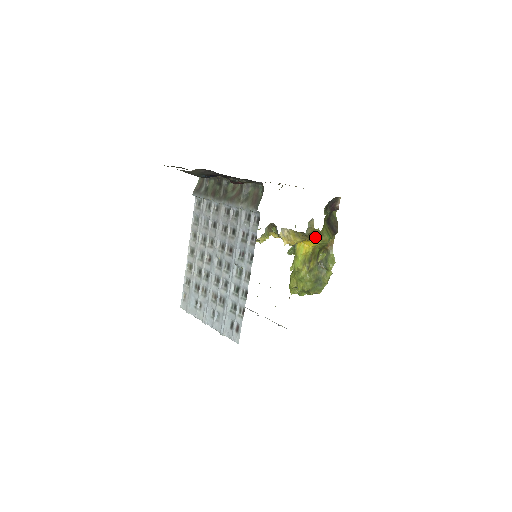
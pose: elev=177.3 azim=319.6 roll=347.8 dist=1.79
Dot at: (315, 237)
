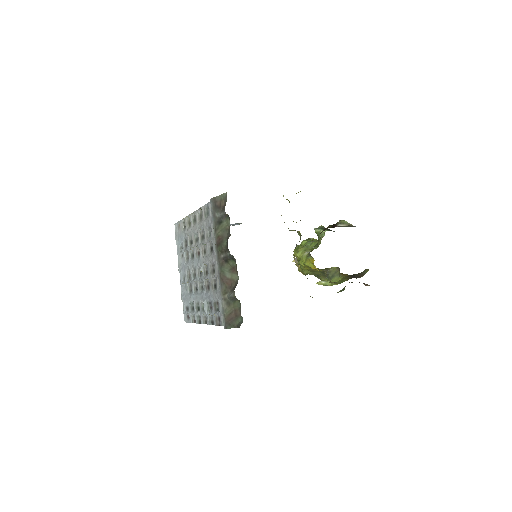
Dot at: occluded
